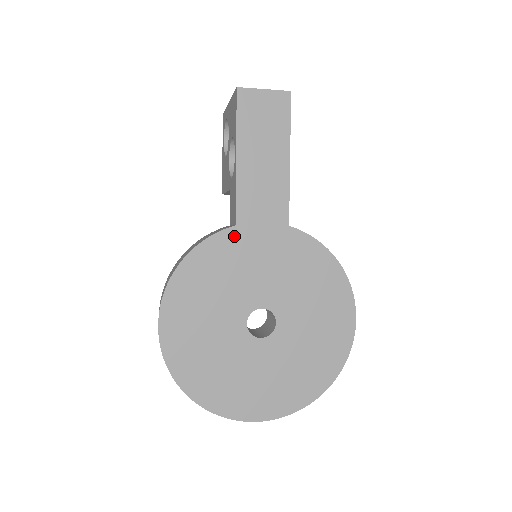
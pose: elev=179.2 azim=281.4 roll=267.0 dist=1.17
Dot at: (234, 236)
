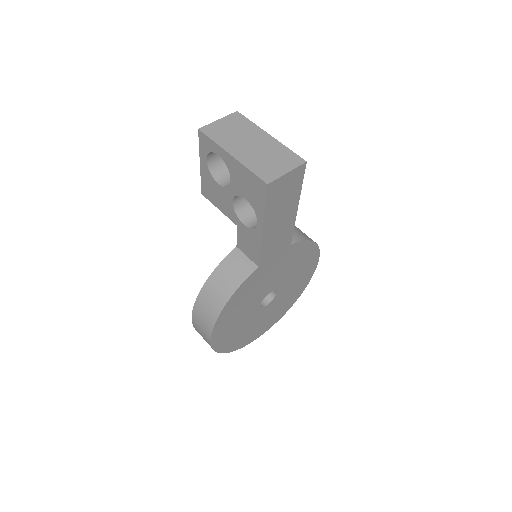
Dot at: (257, 273)
